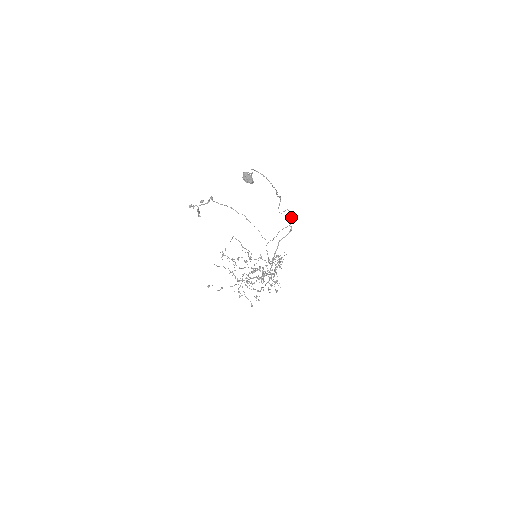
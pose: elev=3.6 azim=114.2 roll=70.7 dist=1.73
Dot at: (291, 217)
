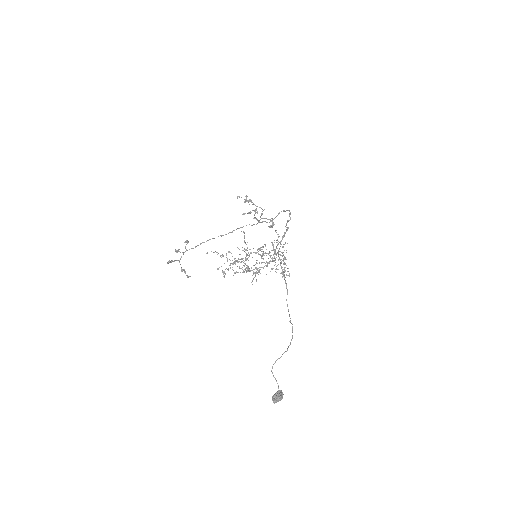
Dot at: (286, 223)
